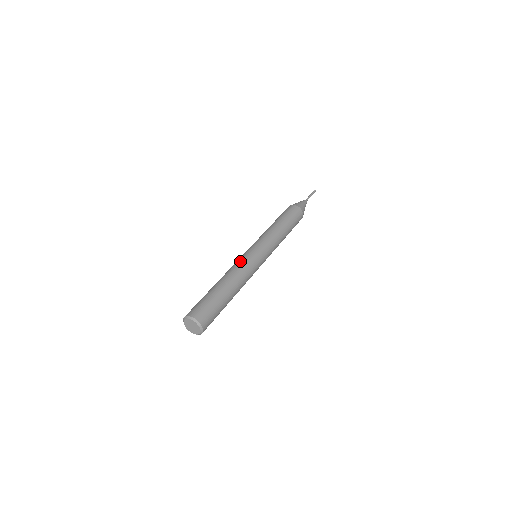
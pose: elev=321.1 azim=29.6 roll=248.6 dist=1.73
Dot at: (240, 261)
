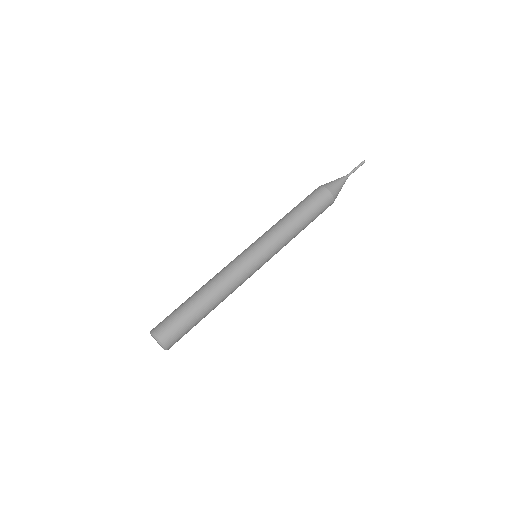
Dot at: (235, 270)
